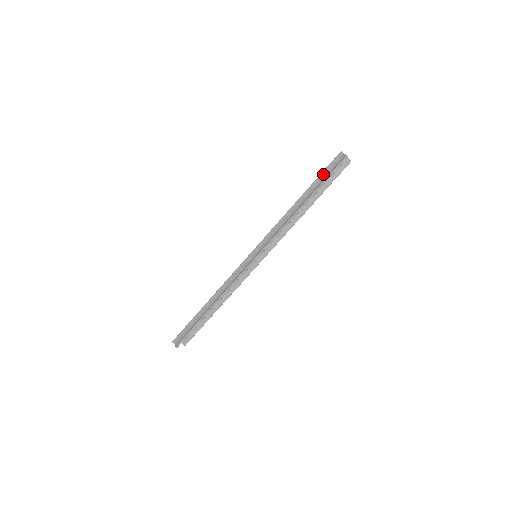
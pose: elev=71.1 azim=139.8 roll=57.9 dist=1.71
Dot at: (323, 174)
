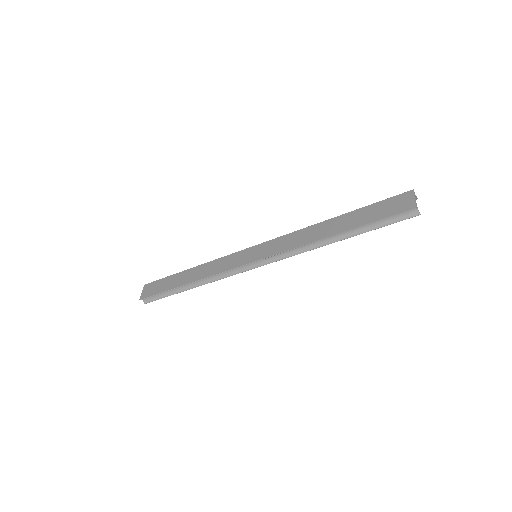
Dot at: (378, 220)
